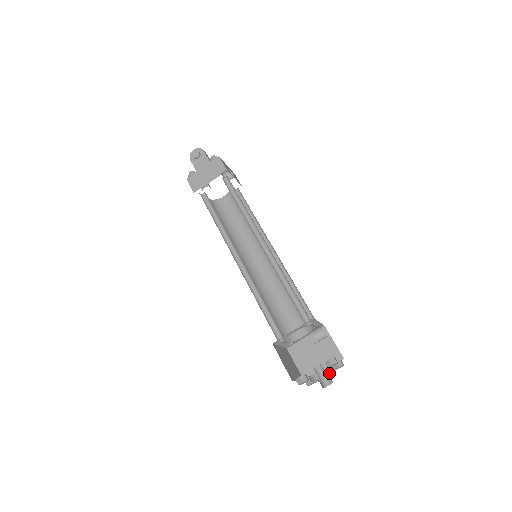
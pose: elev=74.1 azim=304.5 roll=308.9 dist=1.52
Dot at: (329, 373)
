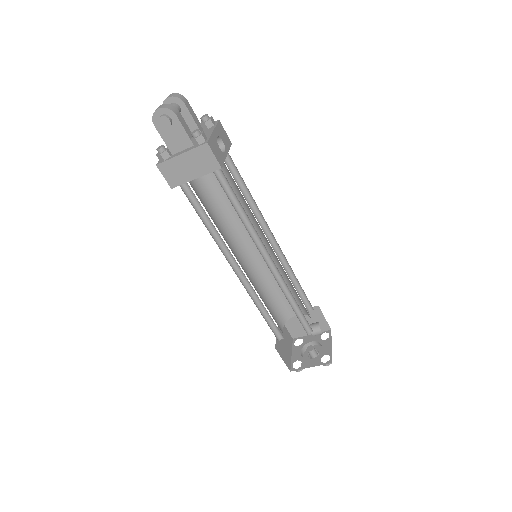
Dot at: (318, 345)
